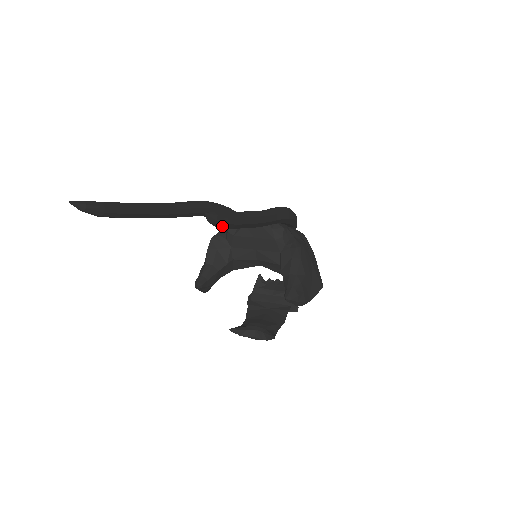
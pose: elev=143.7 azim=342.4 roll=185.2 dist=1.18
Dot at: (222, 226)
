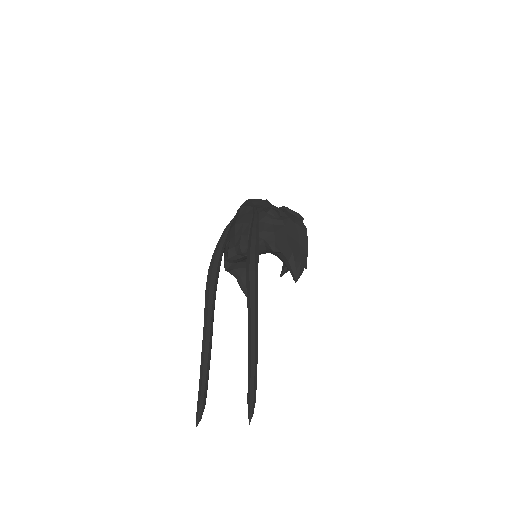
Dot at: (255, 402)
